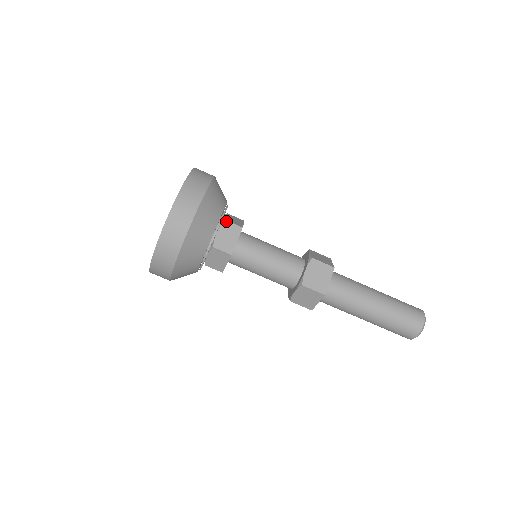
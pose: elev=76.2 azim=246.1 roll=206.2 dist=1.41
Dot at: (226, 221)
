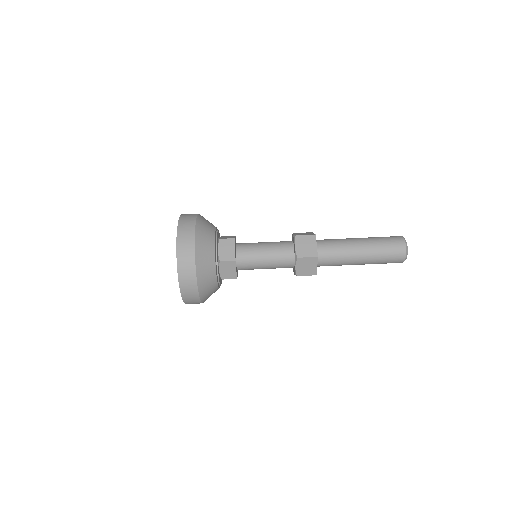
Dot at: (222, 236)
